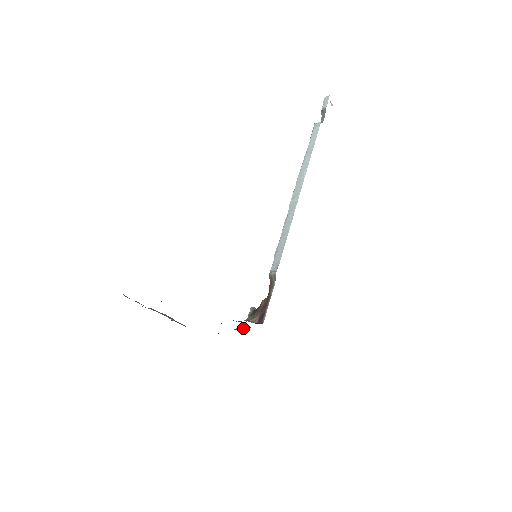
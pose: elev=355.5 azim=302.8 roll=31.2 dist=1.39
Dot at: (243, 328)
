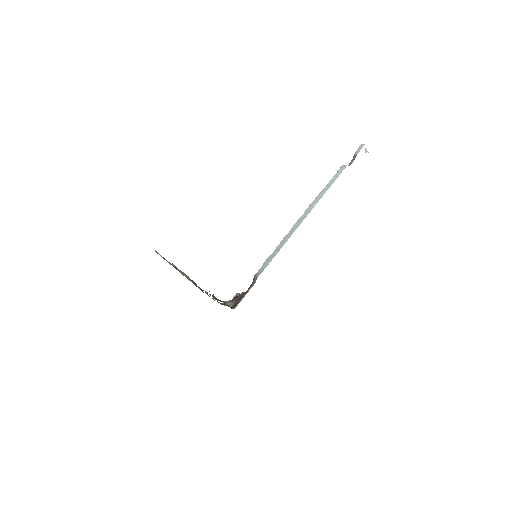
Dot at: occluded
